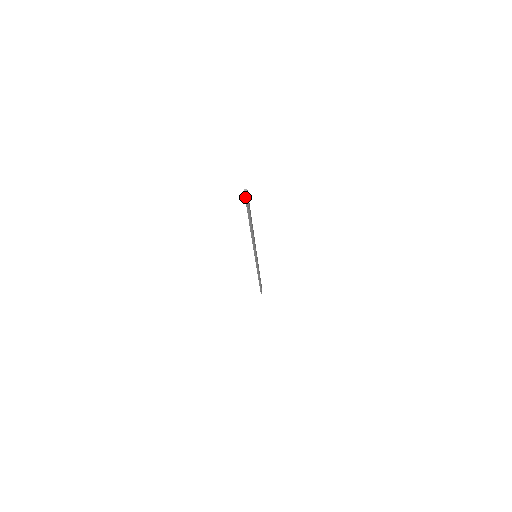
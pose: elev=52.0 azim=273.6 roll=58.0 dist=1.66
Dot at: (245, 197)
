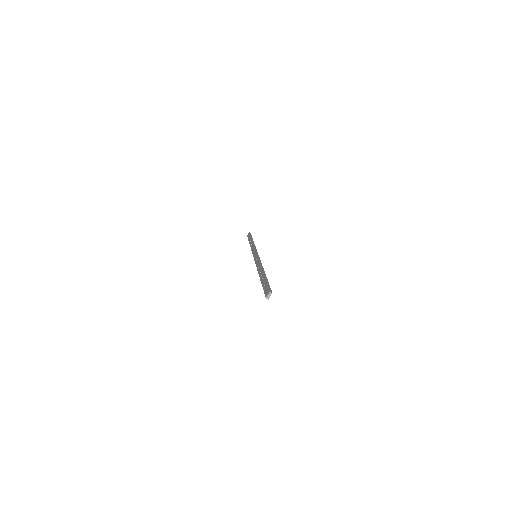
Dot at: (266, 297)
